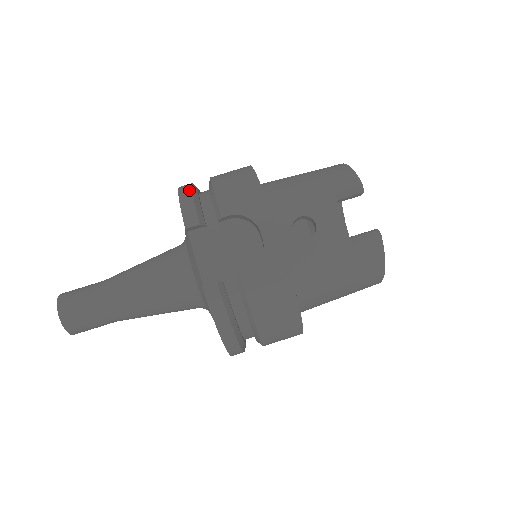
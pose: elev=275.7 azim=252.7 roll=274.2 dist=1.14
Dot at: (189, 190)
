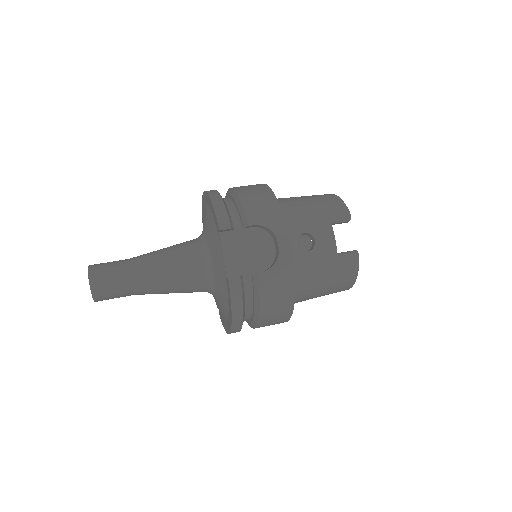
Dot at: (219, 198)
